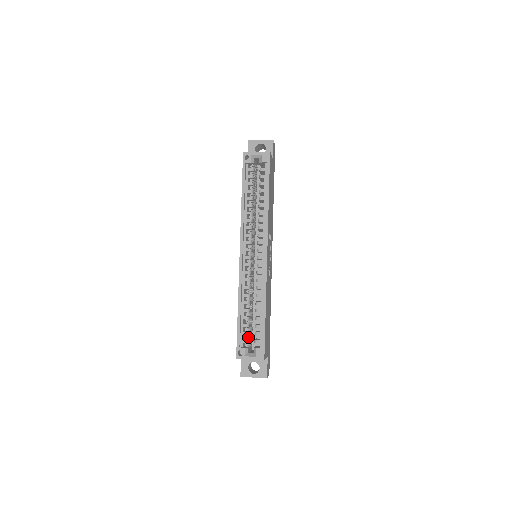
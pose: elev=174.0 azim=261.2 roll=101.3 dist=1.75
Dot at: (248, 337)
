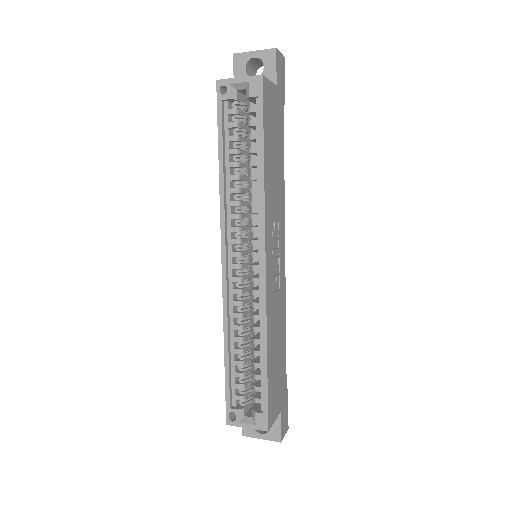
Dot at: (244, 390)
